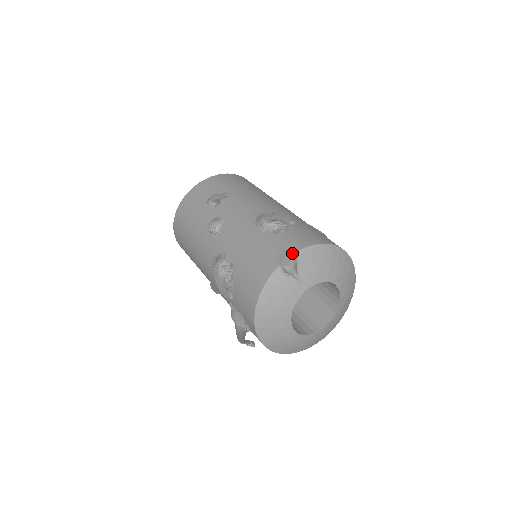
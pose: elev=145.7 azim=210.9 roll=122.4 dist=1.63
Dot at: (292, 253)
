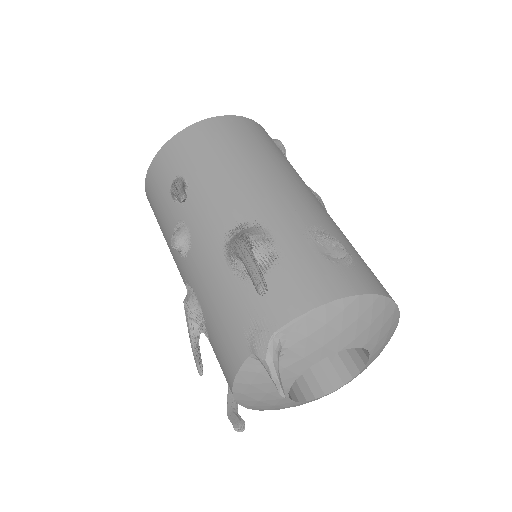
Dot at: (270, 332)
